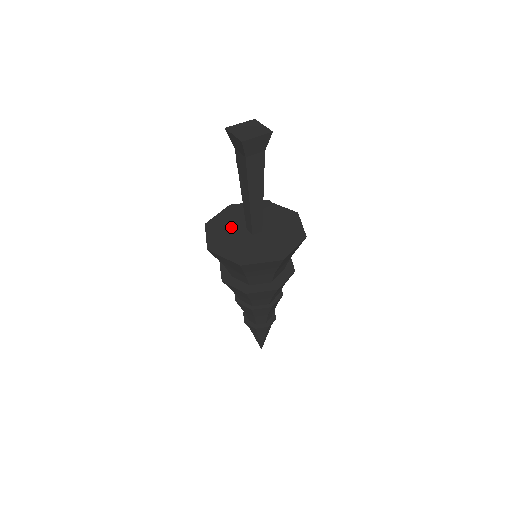
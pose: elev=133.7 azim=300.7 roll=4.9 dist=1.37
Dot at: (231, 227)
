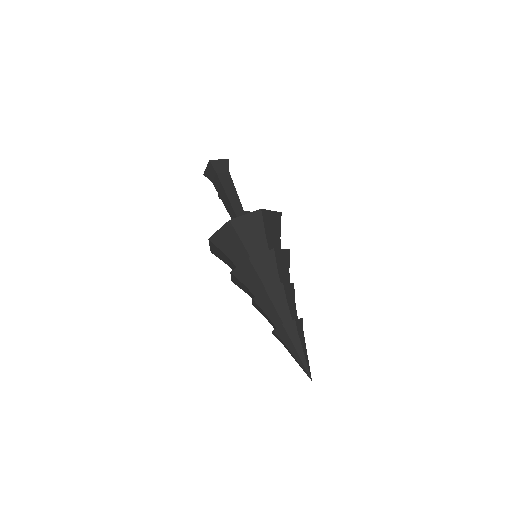
Dot at: occluded
